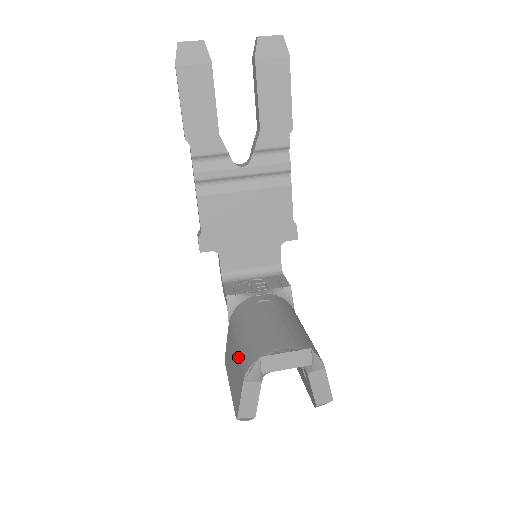
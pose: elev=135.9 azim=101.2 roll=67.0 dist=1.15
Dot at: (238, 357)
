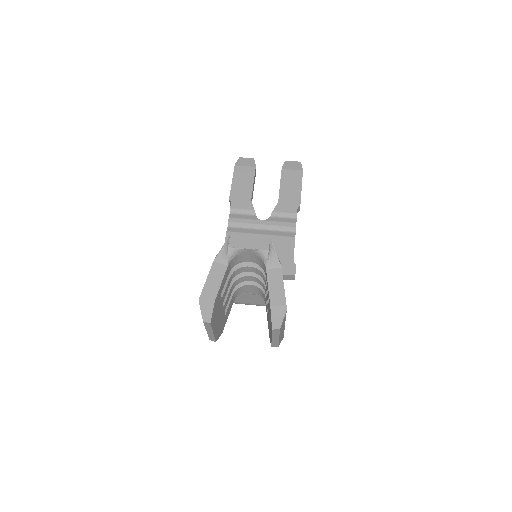
Dot at: occluded
